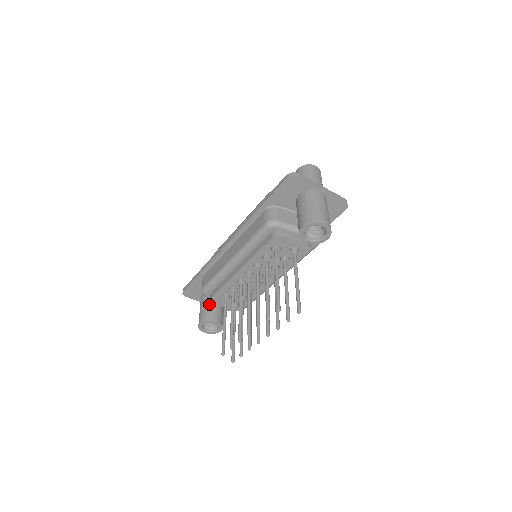
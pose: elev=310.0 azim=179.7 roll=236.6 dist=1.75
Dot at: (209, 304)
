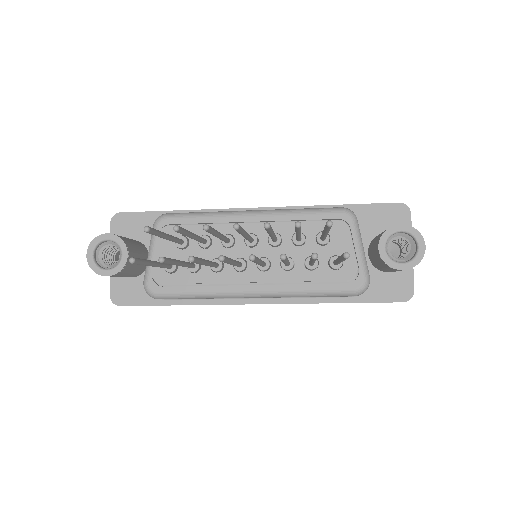
Dot at: (136, 243)
